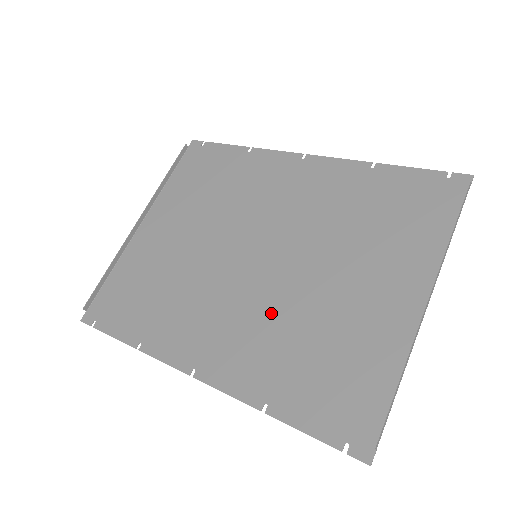
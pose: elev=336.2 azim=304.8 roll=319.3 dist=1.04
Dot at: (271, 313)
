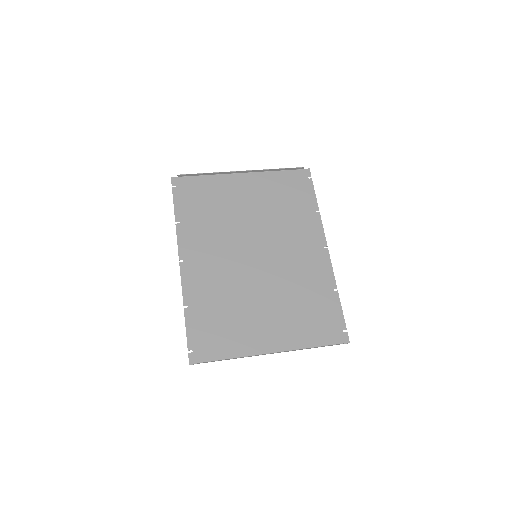
Dot at: (231, 283)
